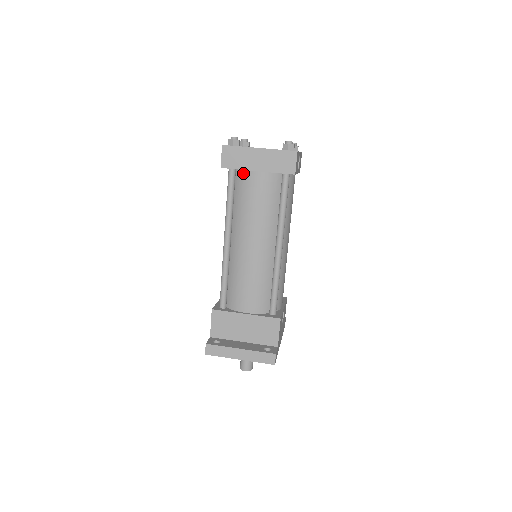
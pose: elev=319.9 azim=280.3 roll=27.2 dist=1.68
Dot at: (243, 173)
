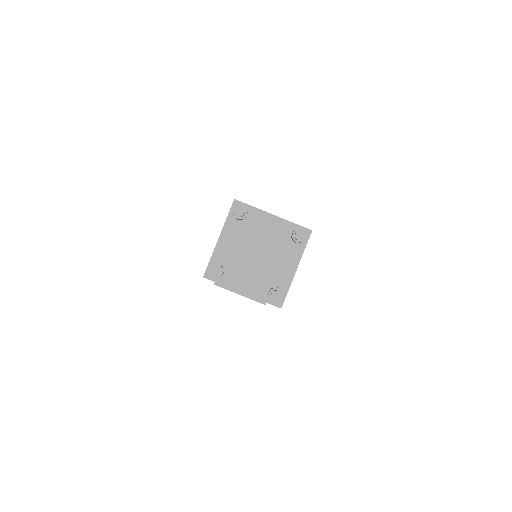
Dot at: occluded
